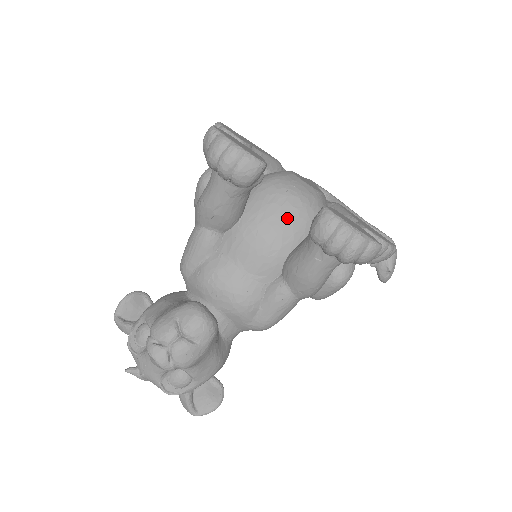
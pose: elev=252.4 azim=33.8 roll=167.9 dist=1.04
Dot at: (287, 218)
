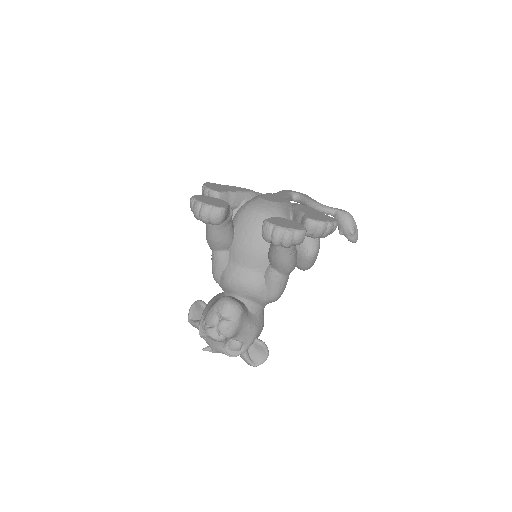
Dot at: (260, 228)
